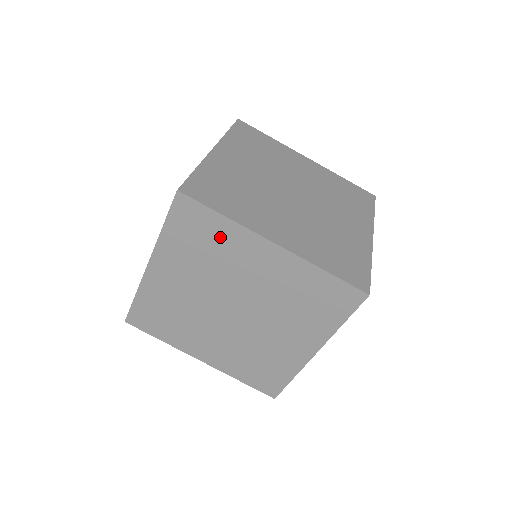
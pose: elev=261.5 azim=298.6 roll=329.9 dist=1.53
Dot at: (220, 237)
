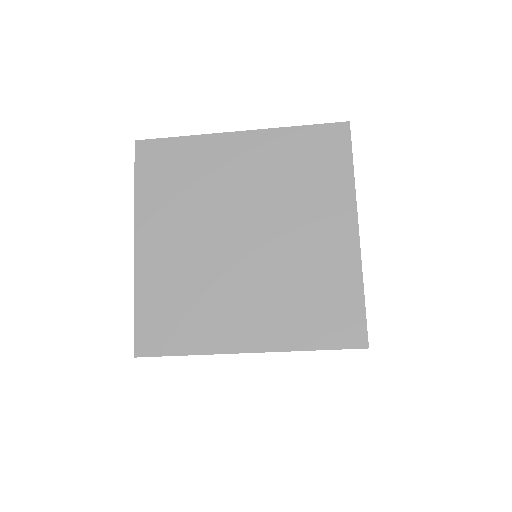
Dot at: occluded
